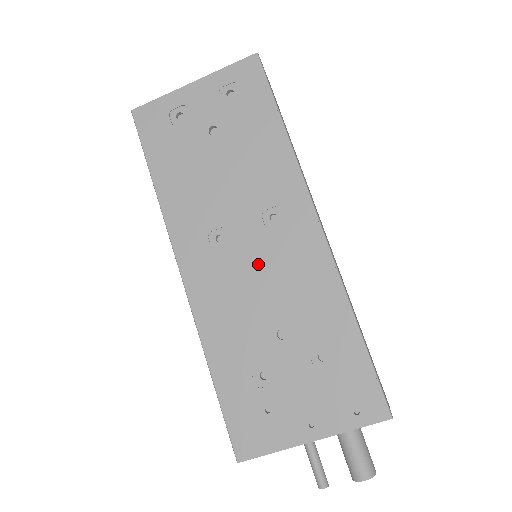
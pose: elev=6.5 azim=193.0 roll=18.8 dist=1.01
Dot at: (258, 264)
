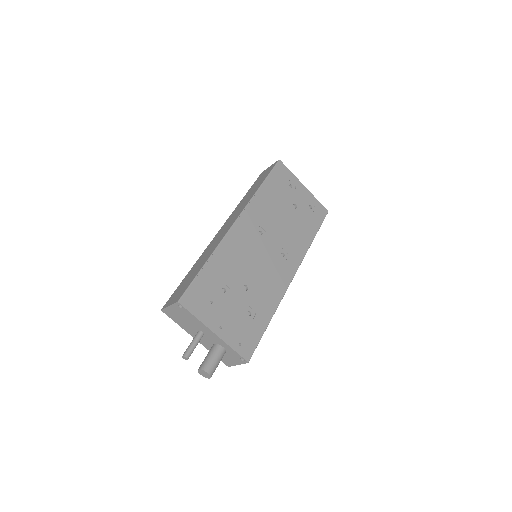
Dot at: (263, 258)
